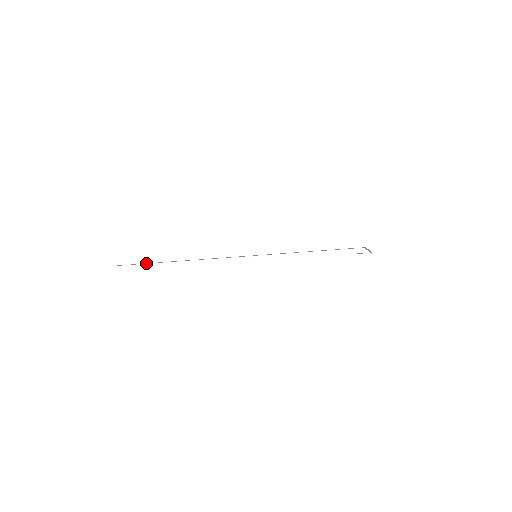
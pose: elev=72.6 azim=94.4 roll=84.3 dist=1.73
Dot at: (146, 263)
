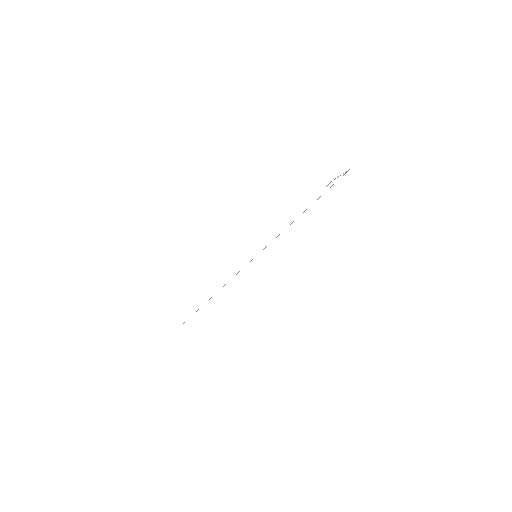
Dot at: occluded
